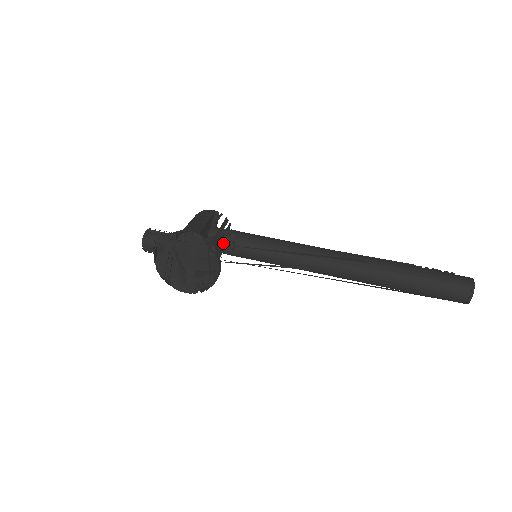
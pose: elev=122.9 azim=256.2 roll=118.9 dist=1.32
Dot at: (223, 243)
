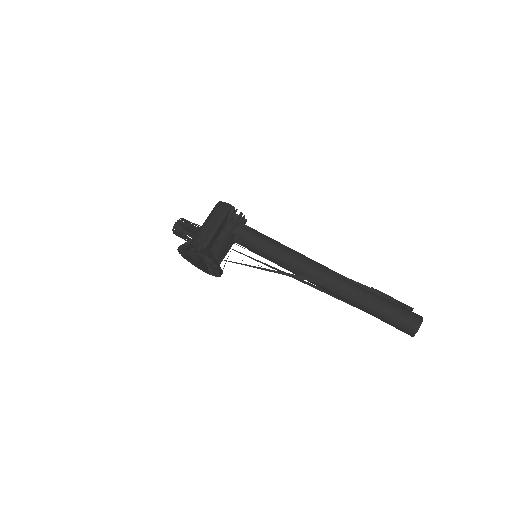
Dot at: (233, 239)
